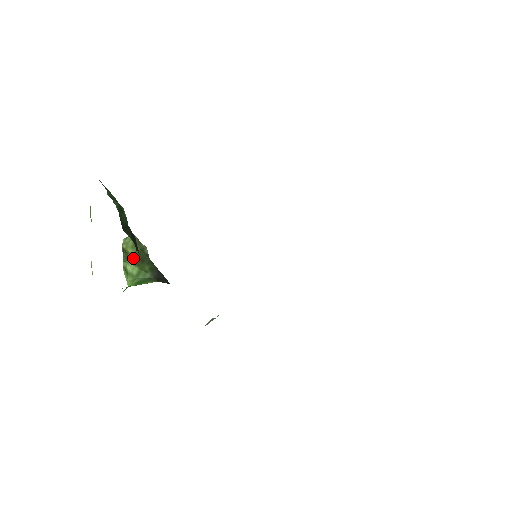
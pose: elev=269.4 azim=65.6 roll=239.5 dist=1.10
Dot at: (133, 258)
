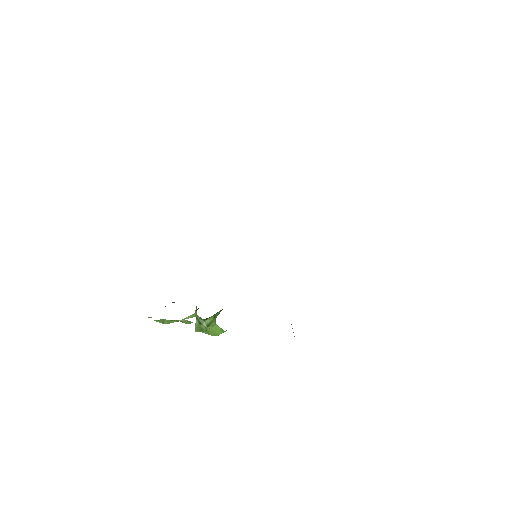
Dot at: occluded
